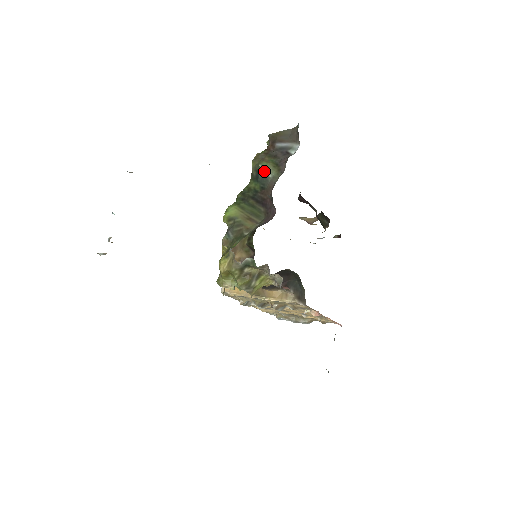
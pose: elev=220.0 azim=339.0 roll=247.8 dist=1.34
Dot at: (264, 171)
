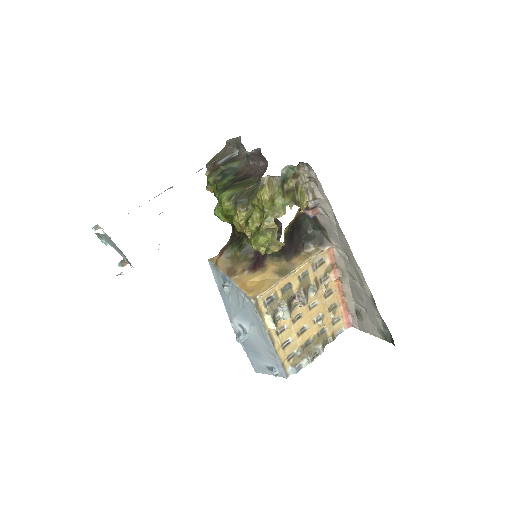
Dot at: (227, 167)
